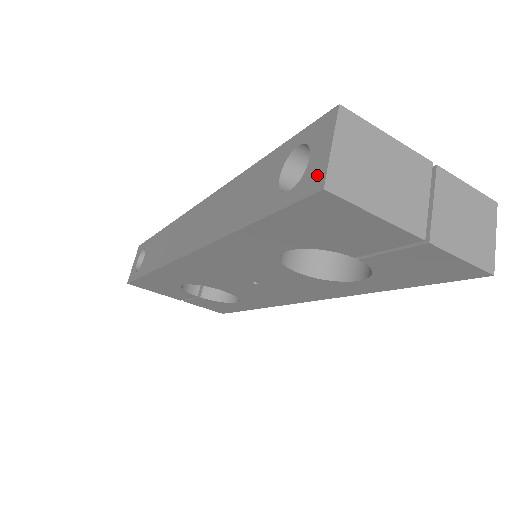
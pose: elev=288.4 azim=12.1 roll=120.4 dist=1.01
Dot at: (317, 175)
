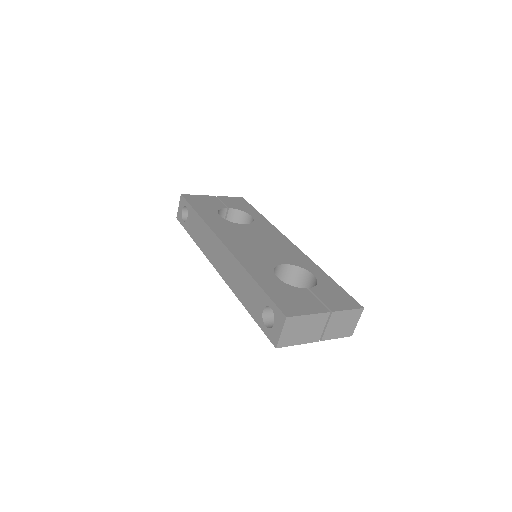
Dot at: (275, 338)
